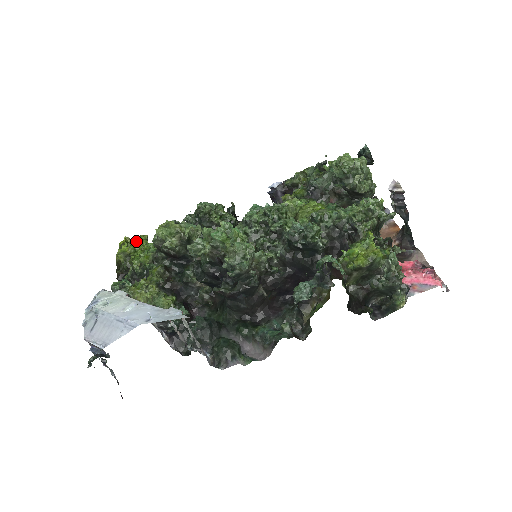
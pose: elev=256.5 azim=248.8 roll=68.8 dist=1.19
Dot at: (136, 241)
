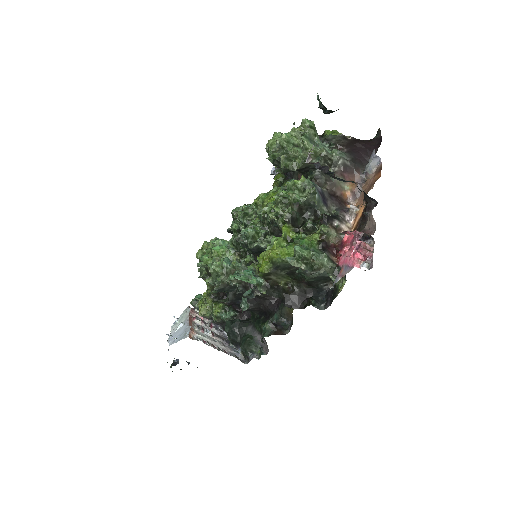
Dot at: occluded
